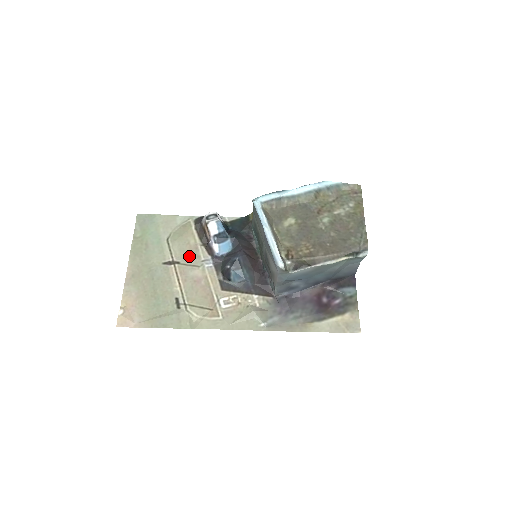
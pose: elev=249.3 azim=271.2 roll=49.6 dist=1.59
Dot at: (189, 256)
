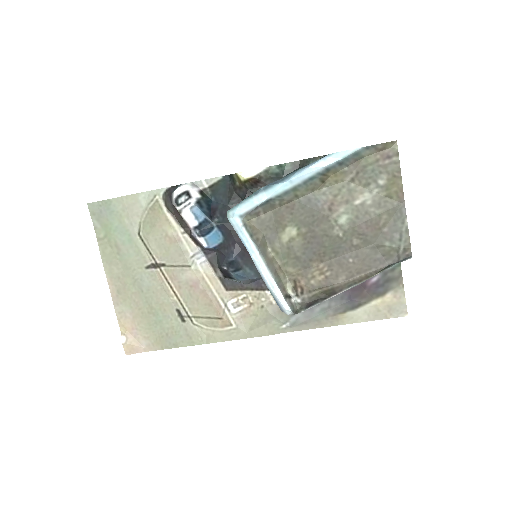
Dot at: (173, 254)
